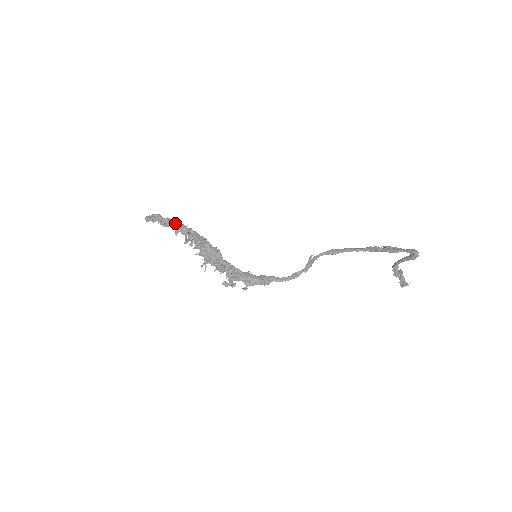
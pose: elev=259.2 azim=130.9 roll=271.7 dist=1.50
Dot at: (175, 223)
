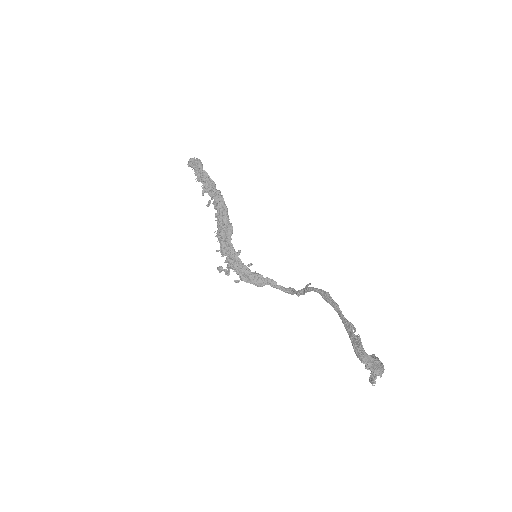
Dot at: (207, 180)
